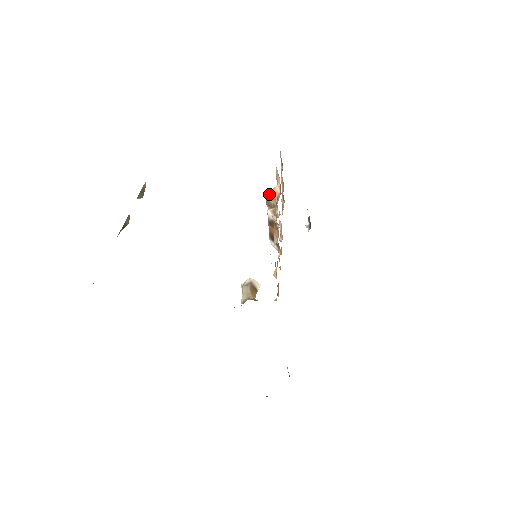
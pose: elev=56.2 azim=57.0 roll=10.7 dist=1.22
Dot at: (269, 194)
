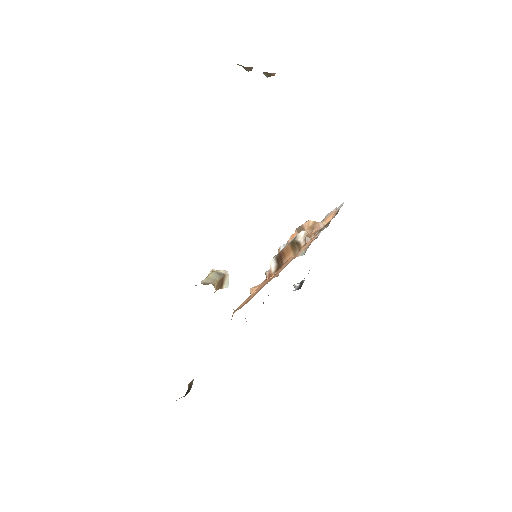
Dot at: (310, 222)
